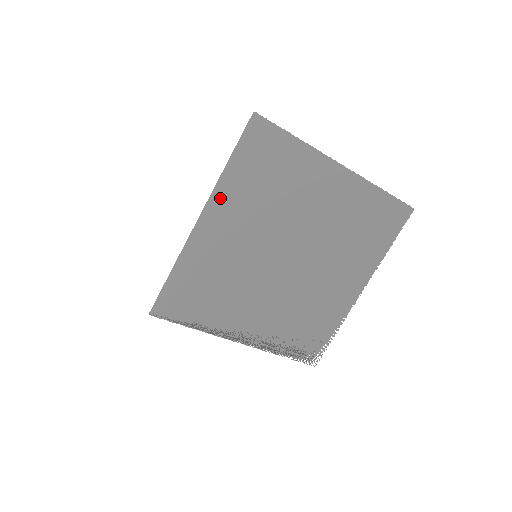
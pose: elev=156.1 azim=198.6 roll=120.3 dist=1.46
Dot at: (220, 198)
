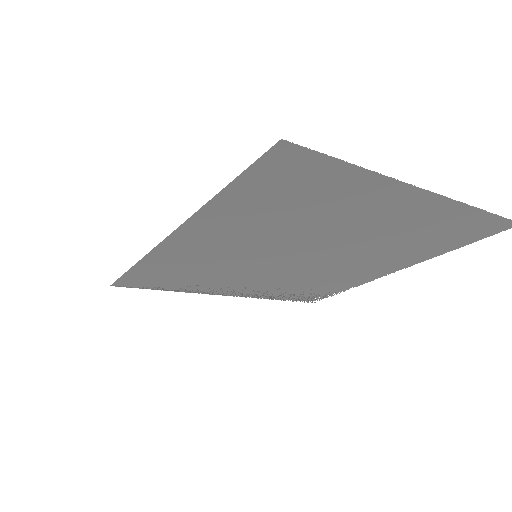
Dot at: (205, 220)
